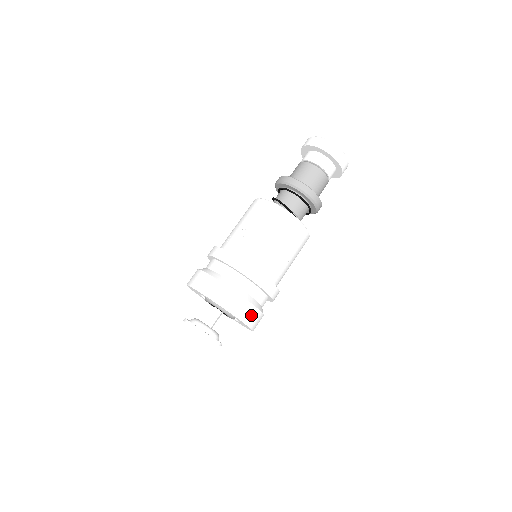
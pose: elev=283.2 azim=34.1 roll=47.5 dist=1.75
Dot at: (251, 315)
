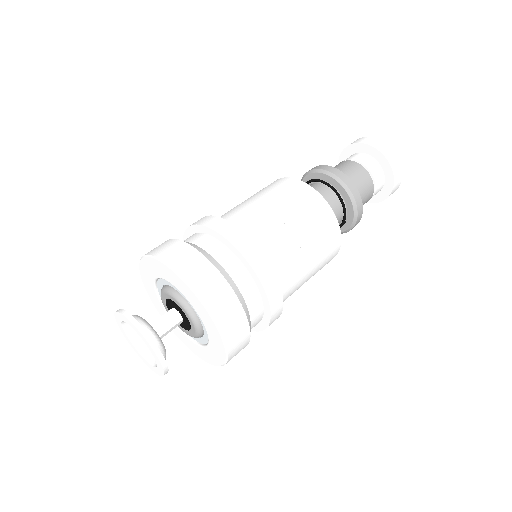
Dot at: (198, 271)
